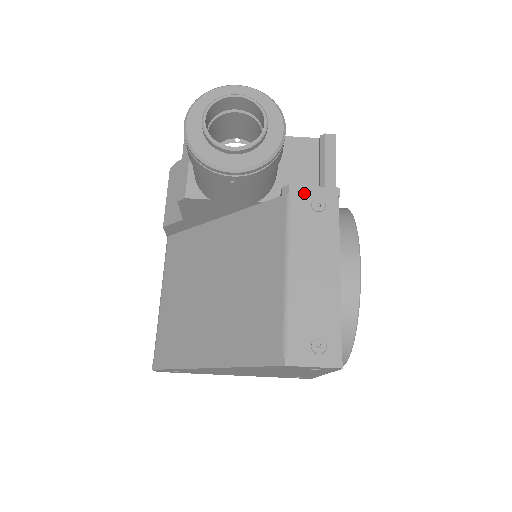
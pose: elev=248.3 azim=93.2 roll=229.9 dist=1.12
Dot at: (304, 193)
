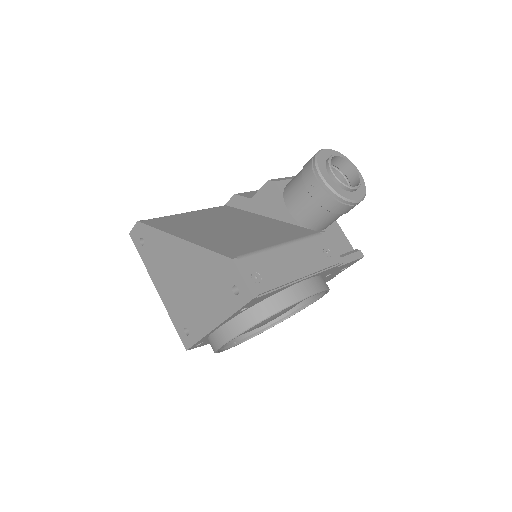
Dot at: (327, 242)
